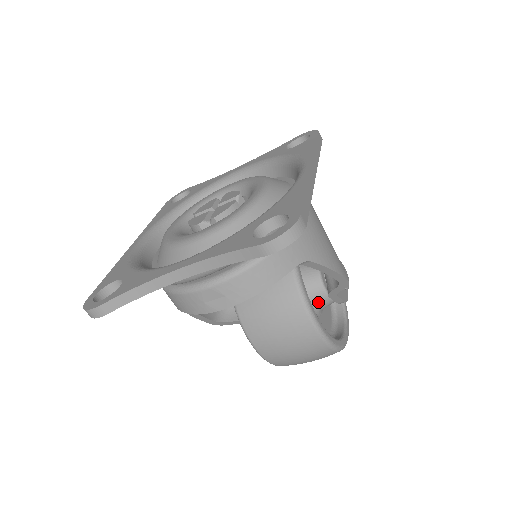
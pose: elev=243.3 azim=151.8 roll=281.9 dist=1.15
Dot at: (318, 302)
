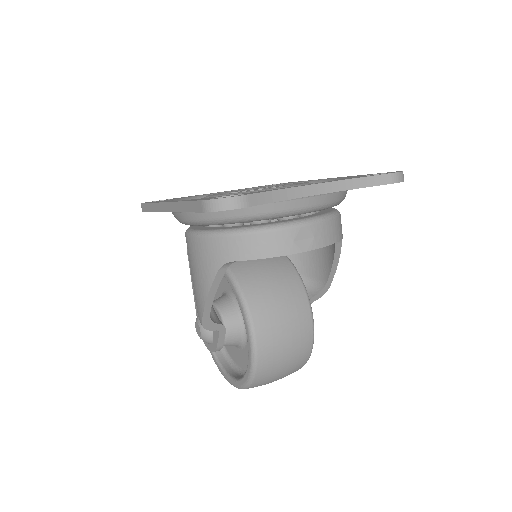
Dot at: occluded
